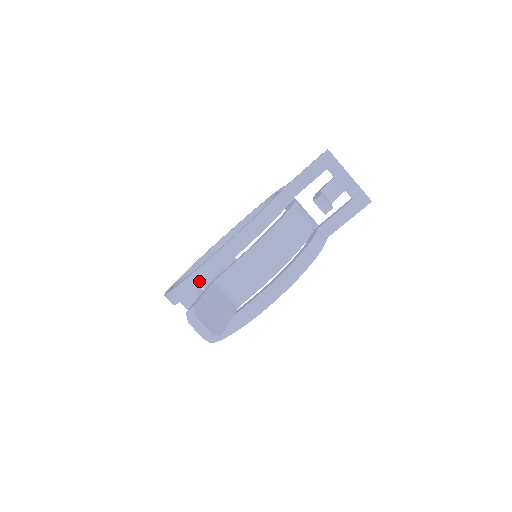
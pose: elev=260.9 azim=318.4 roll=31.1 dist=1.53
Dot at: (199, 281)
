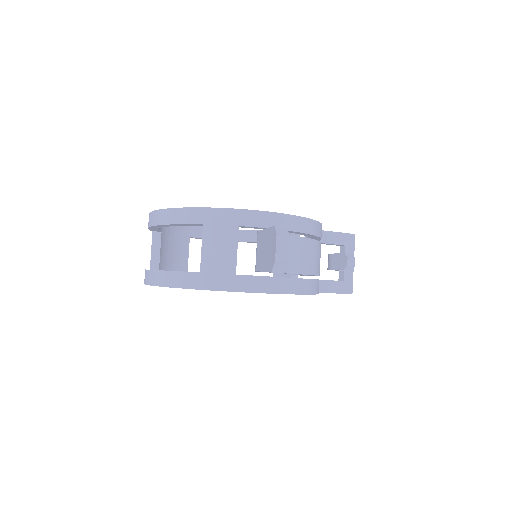
Dot at: (254, 221)
